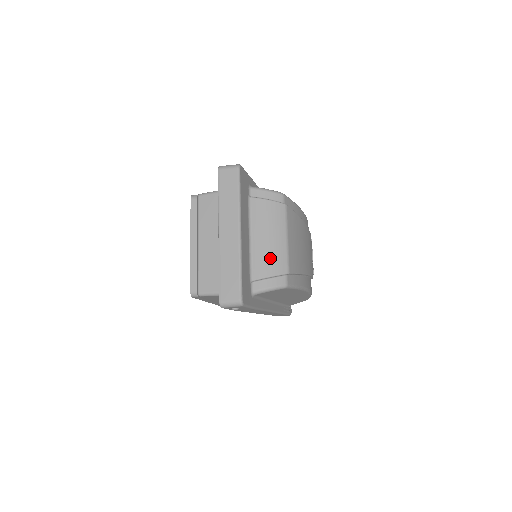
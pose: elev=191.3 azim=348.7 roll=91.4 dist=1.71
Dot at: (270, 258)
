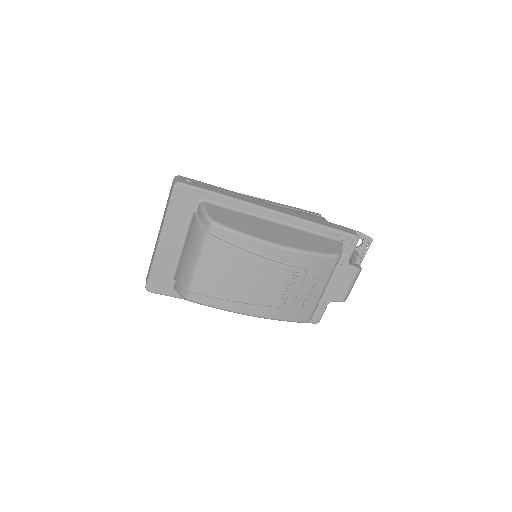
Dot at: (183, 271)
